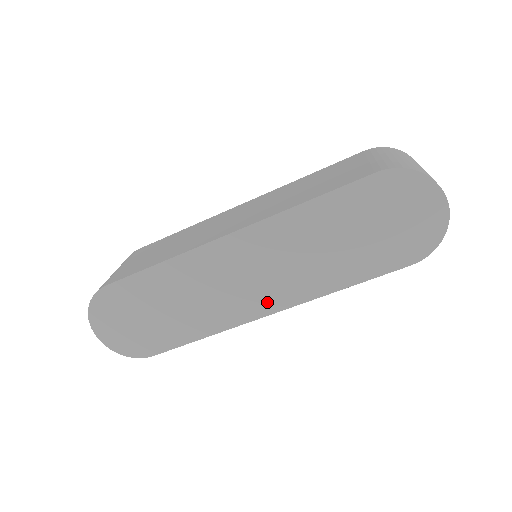
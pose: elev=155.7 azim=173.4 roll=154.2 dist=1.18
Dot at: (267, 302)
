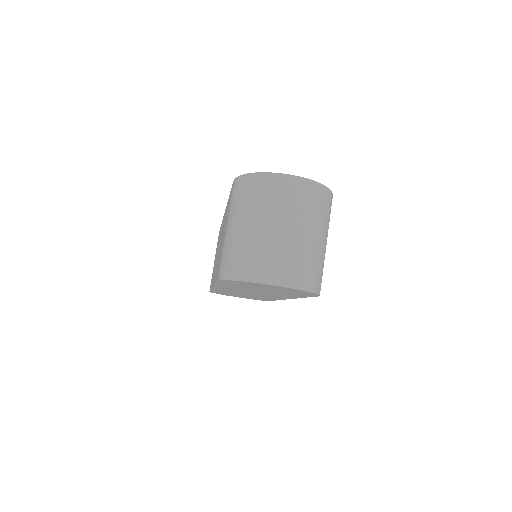
Dot at: (276, 297)
